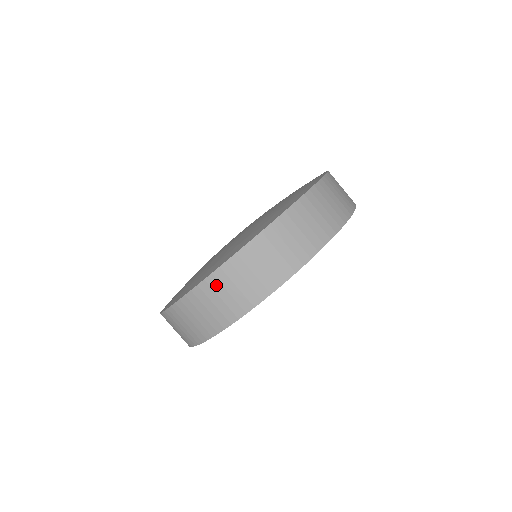
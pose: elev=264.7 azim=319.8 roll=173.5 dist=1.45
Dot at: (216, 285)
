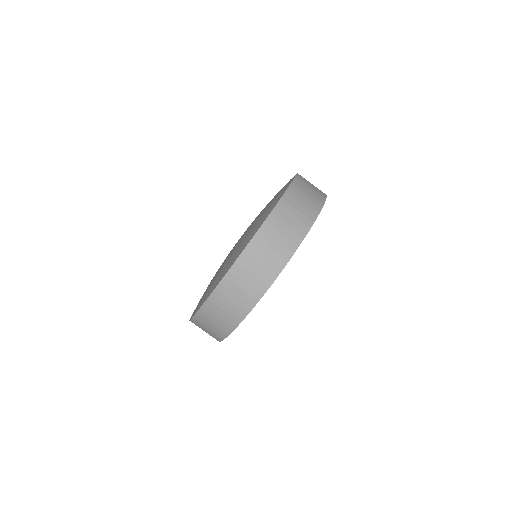
Dot at: (250, 258)
